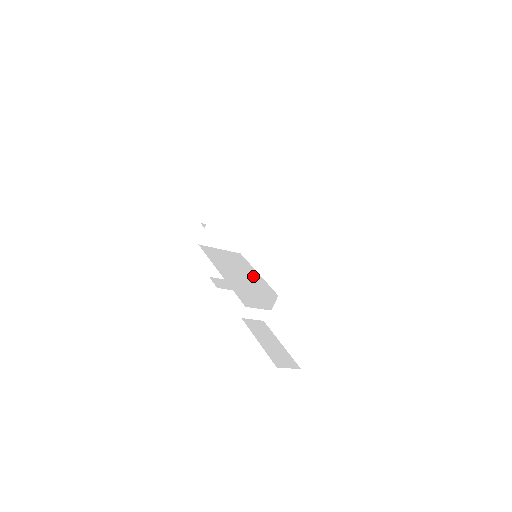
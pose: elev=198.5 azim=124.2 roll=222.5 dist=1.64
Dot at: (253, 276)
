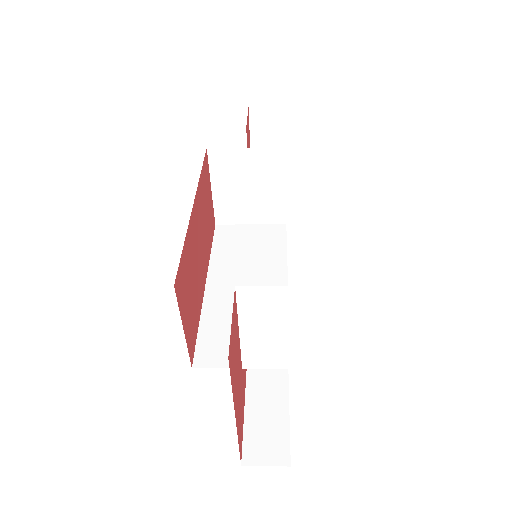
Dot at: (269, 279)
